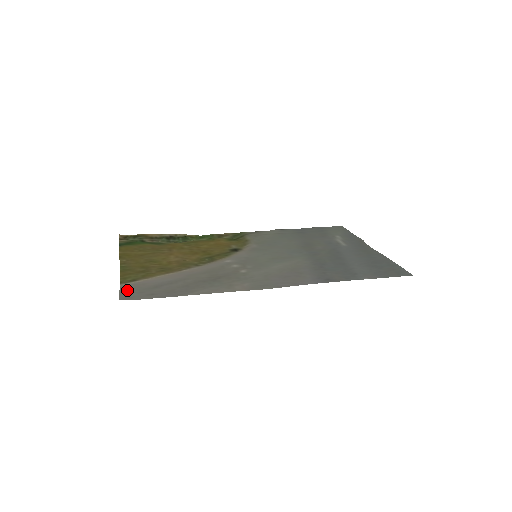
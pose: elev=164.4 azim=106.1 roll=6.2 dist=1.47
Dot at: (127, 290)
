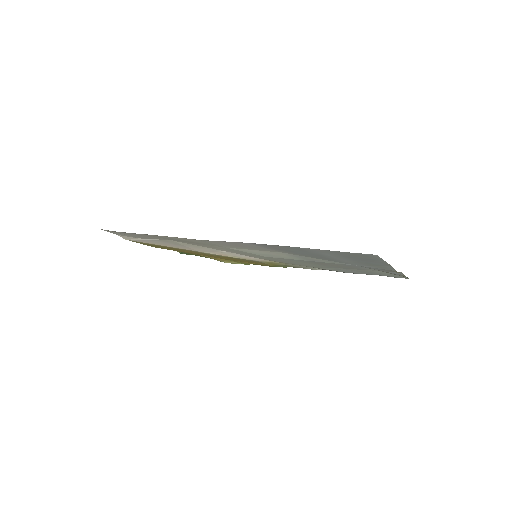
Dot at: (118, 234)
